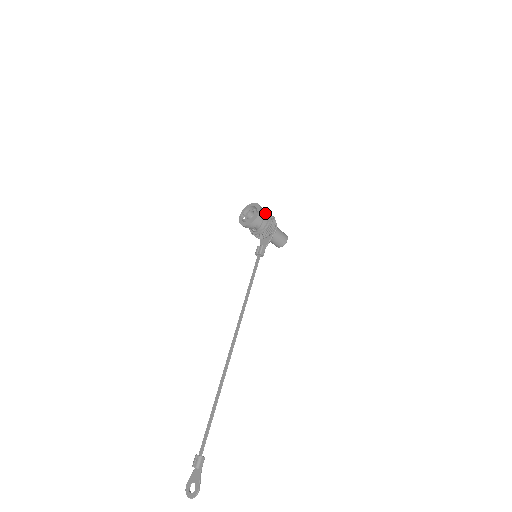
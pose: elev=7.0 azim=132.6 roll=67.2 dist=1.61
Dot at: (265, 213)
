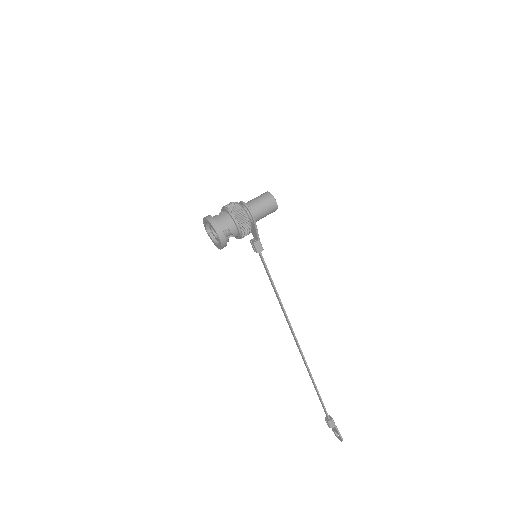
Dot at: (227, 218)
